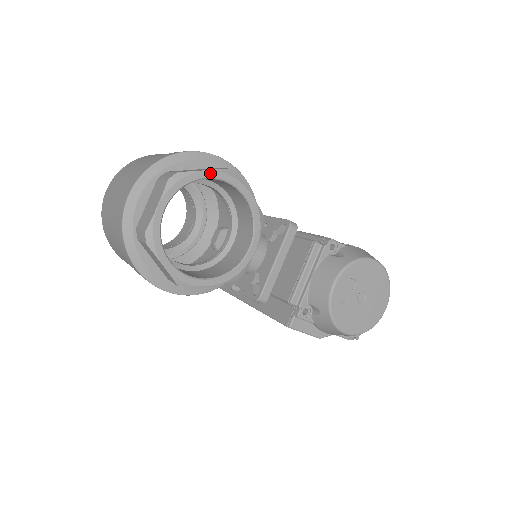
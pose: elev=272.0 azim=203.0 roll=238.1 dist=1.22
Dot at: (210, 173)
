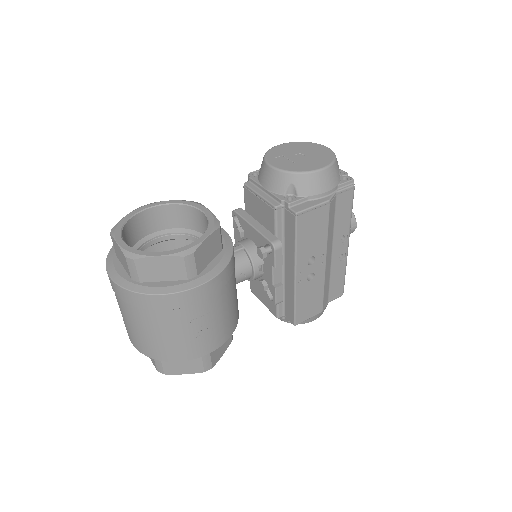
Dot at: (131, 214)
